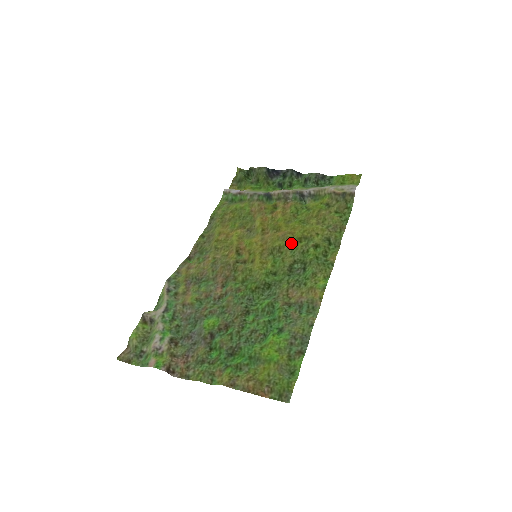
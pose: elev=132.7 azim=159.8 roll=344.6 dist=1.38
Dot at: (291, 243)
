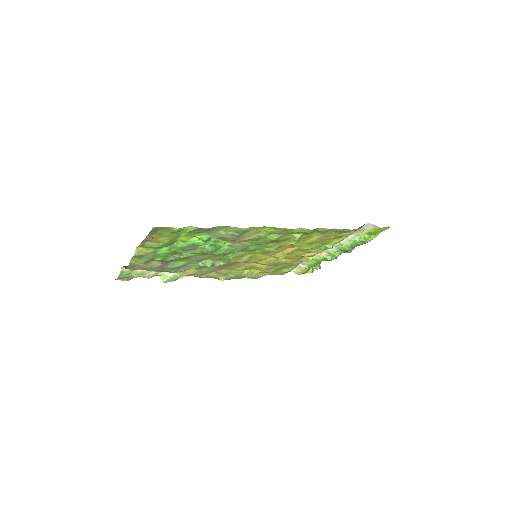
Dot at: (286, 245)
